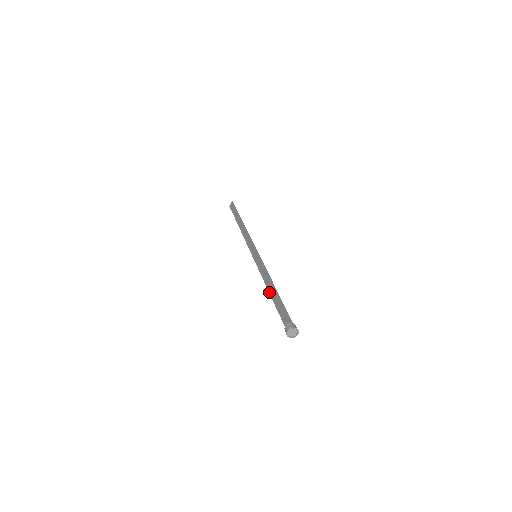
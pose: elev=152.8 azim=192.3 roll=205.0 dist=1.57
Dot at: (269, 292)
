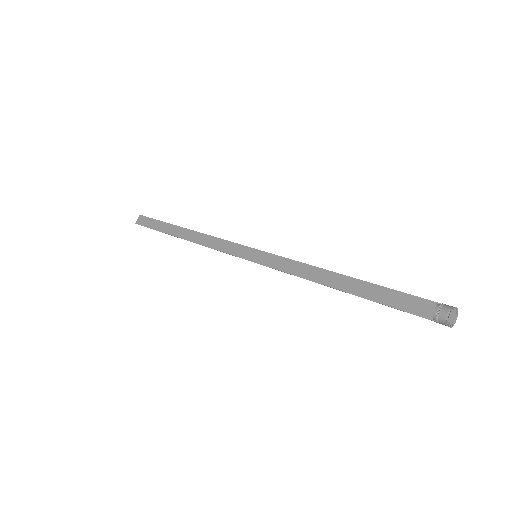
Dot at: (333, 287)
